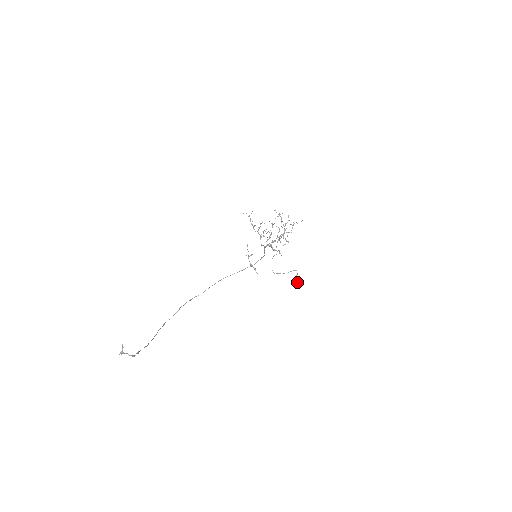
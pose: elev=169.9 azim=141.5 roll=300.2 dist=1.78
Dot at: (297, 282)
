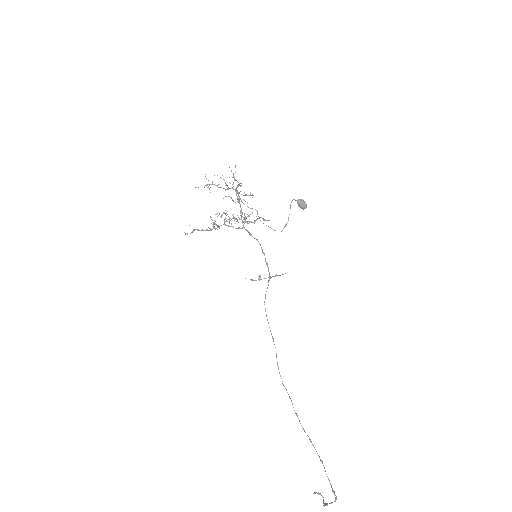
Dot at: (306, 205)
